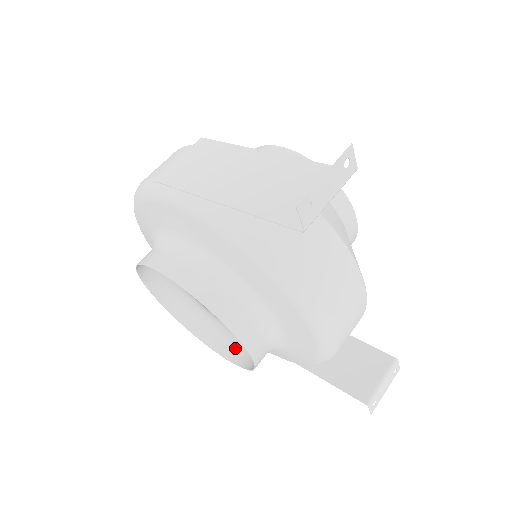
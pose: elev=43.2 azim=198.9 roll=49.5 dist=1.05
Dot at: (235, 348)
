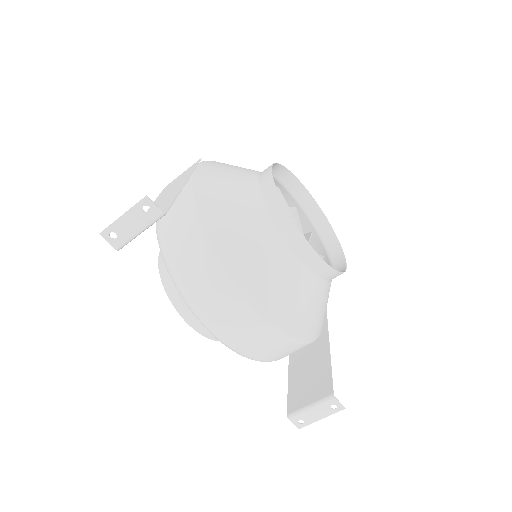
Dot at: occluded
